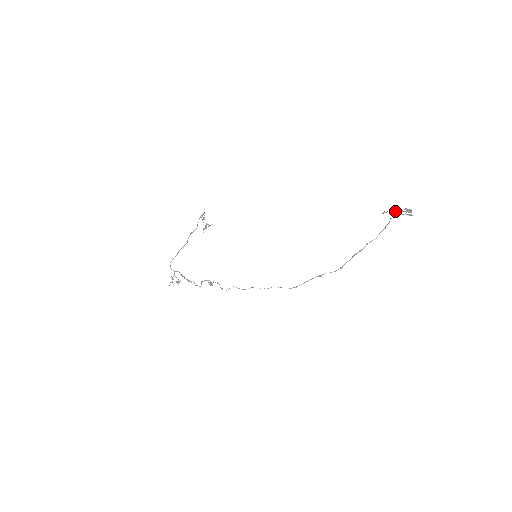
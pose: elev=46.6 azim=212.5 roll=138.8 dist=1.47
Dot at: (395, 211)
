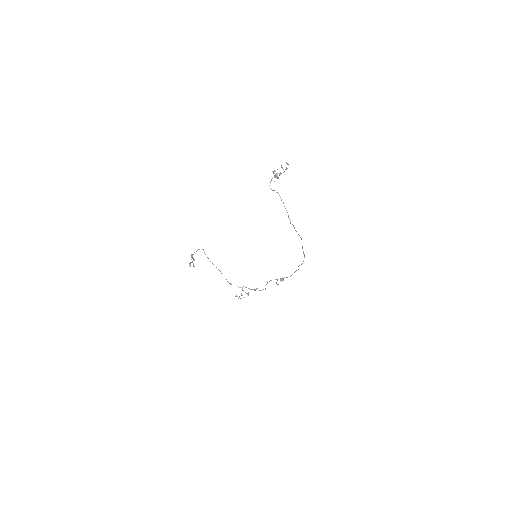
Dot at: (275, 174)
